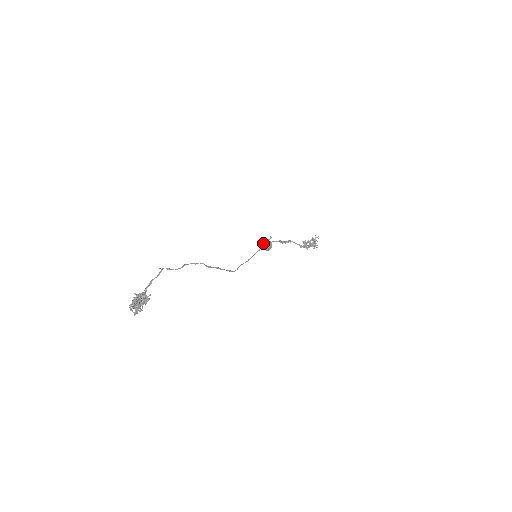
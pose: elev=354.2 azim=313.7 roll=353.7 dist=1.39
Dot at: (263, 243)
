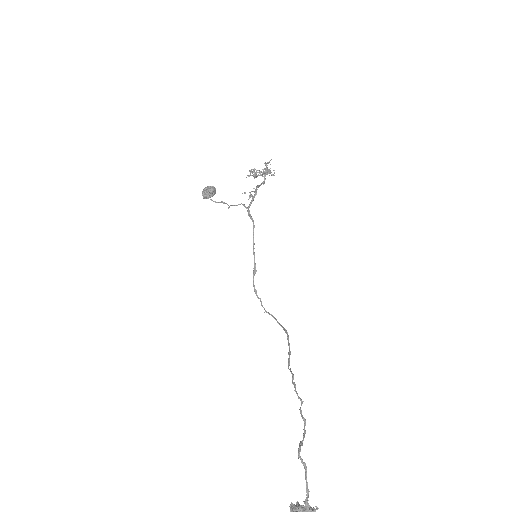
Dot at: (204, 191)
